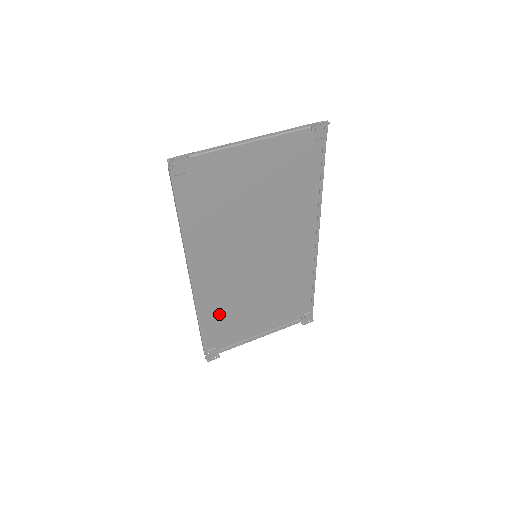
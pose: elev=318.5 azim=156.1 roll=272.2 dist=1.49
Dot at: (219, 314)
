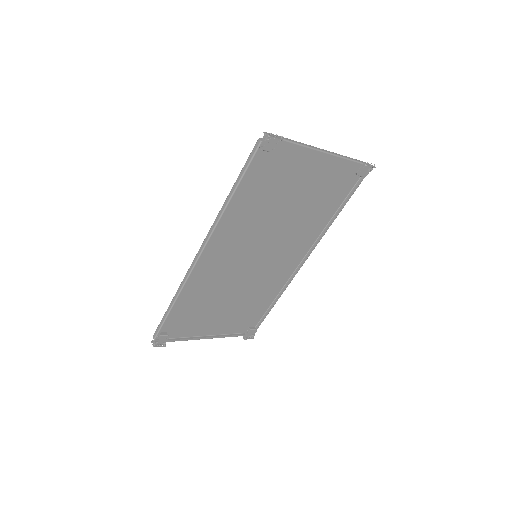
Dot at: (192, 300)
